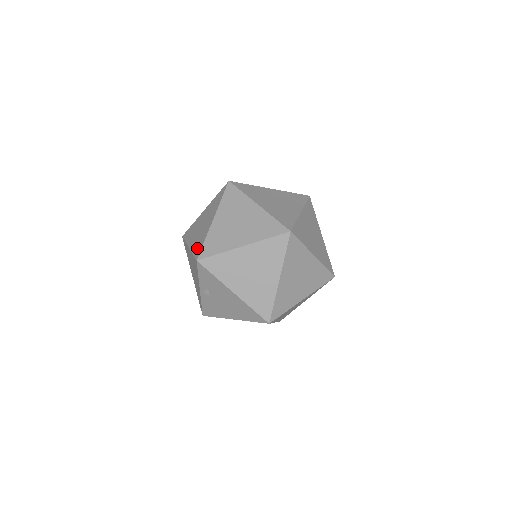
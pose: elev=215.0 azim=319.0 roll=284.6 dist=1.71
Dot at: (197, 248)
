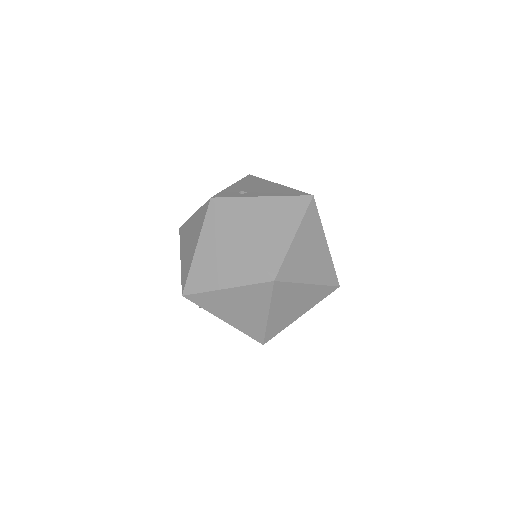
Dot at: (184, 276)
